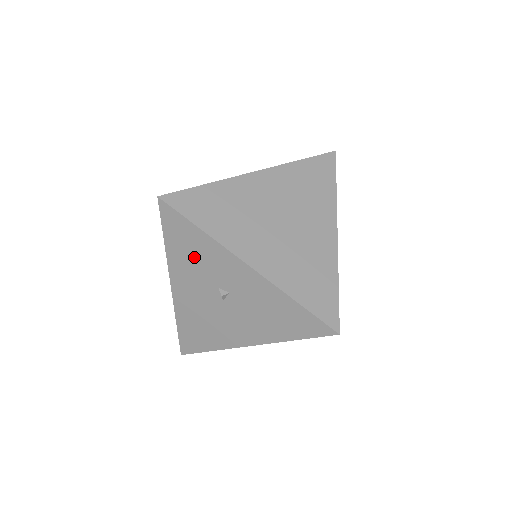
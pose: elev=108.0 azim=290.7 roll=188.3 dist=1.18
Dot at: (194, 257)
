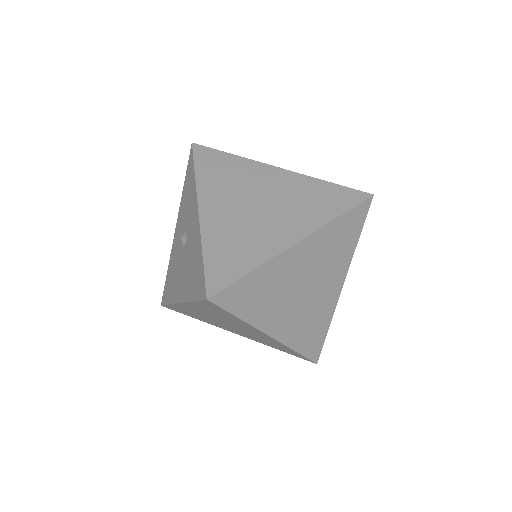
Dot at: (187, 200)
